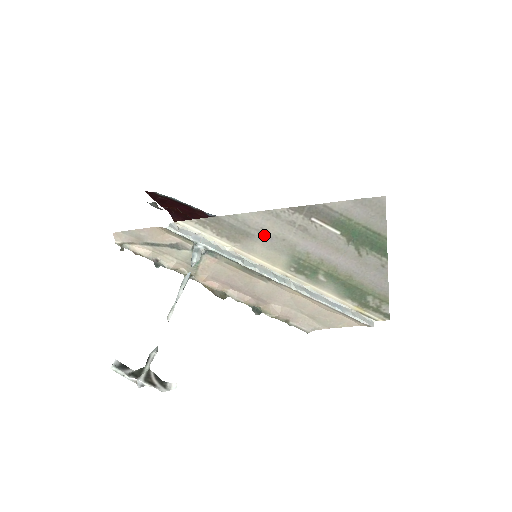
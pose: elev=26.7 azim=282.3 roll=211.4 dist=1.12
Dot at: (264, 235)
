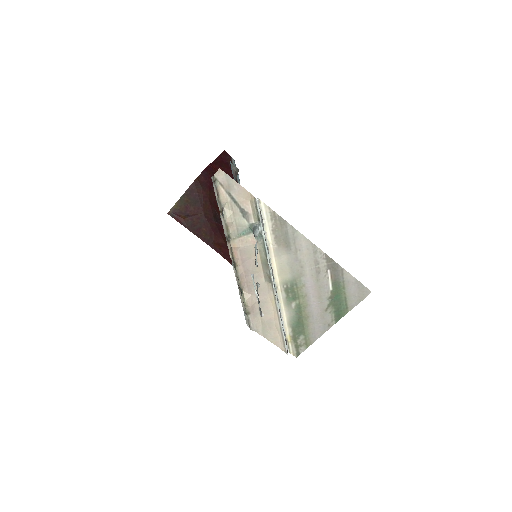
Dot at: (296, 255)
